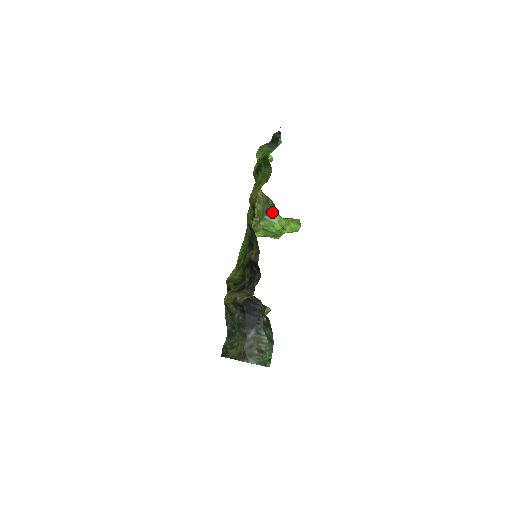
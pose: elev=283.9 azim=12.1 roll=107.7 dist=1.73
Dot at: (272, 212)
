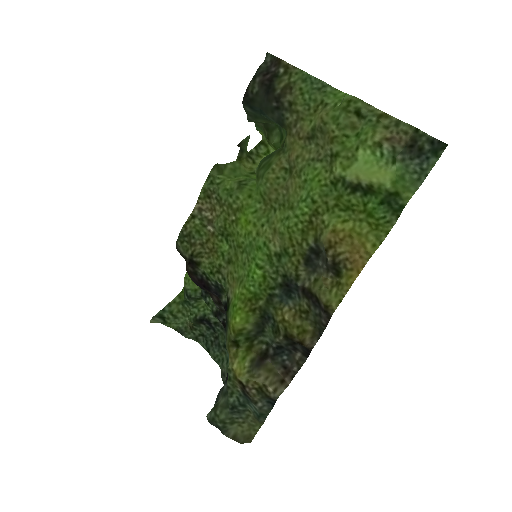
Dot at: occluded
